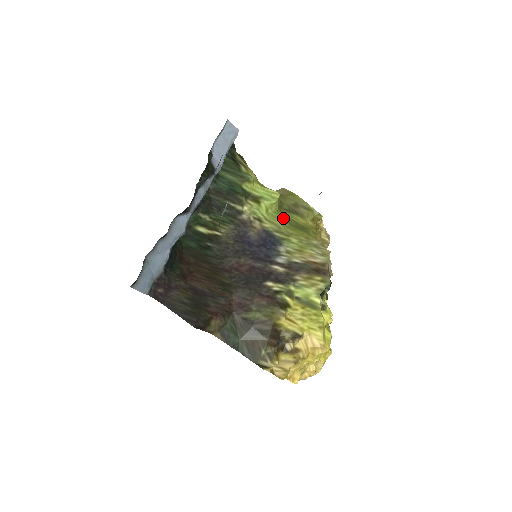
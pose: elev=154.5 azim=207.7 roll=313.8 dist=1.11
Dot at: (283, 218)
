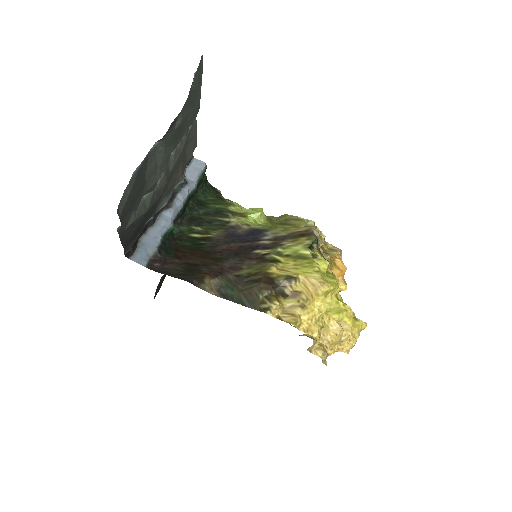
Dot at: (273, 226)
